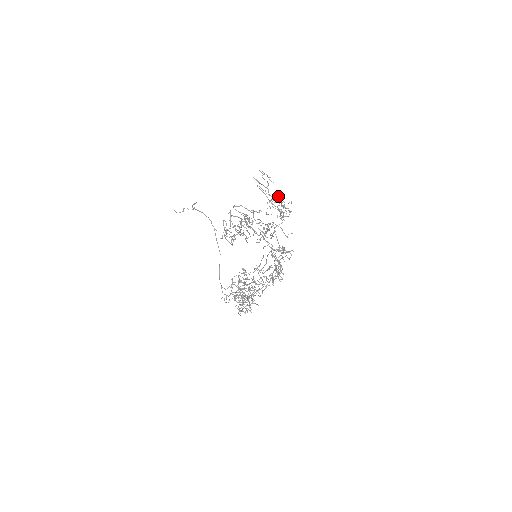
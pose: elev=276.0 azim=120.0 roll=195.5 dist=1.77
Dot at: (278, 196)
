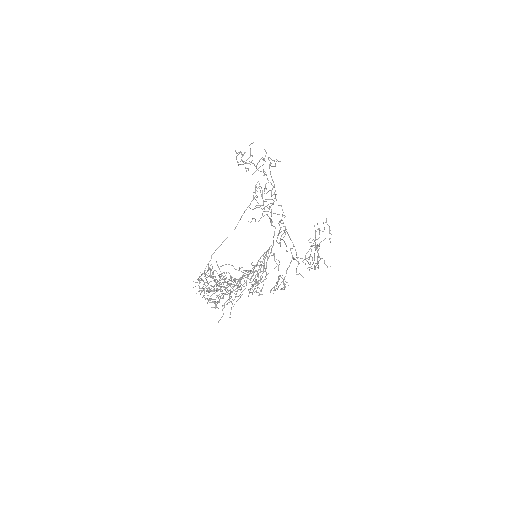
Dot at: (321, 241)
